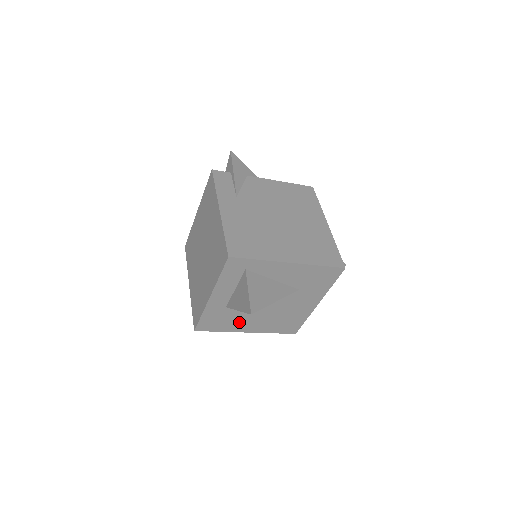
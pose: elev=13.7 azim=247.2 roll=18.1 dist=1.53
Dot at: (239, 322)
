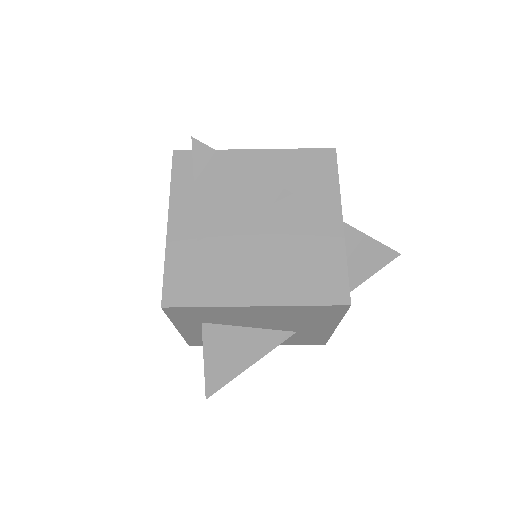
Dot at: (231, 278)
